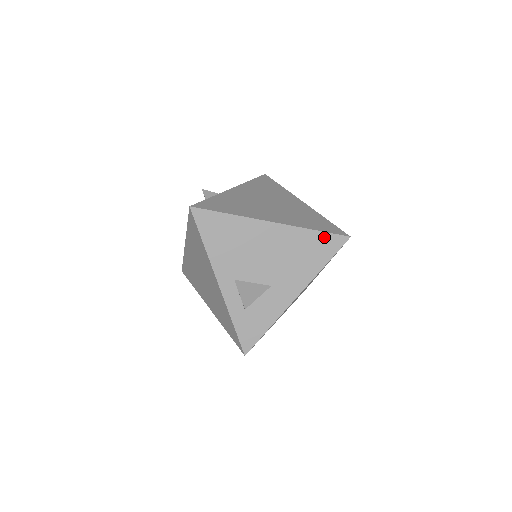
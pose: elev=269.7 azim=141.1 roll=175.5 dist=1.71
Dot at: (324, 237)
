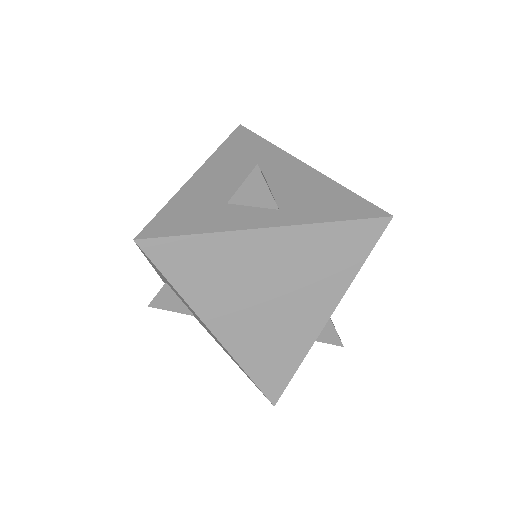
Dot at: occluded
